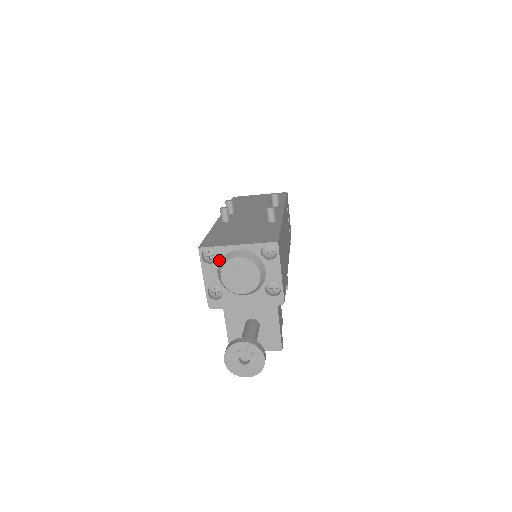
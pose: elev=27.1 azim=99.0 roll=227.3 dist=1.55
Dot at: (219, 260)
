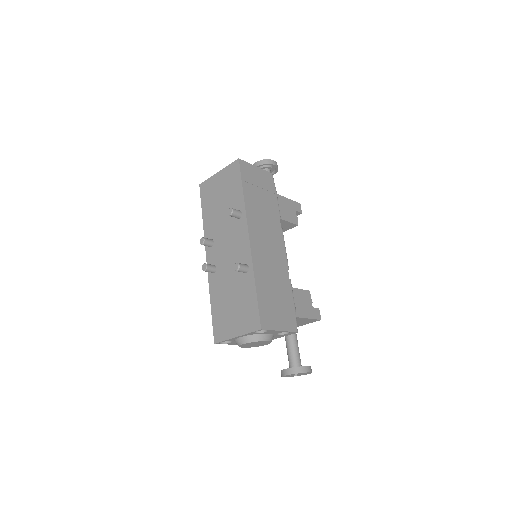
Dot at: (233, 341)
